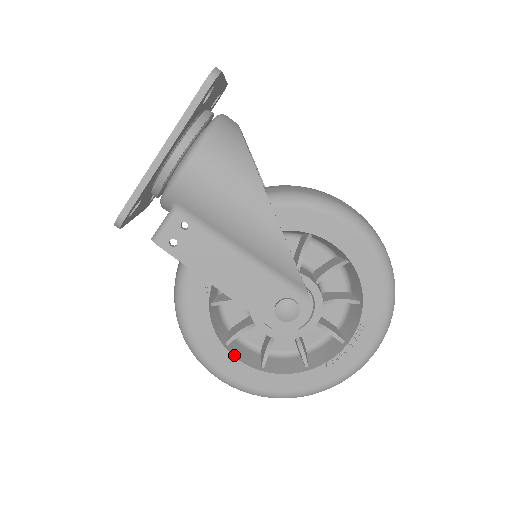
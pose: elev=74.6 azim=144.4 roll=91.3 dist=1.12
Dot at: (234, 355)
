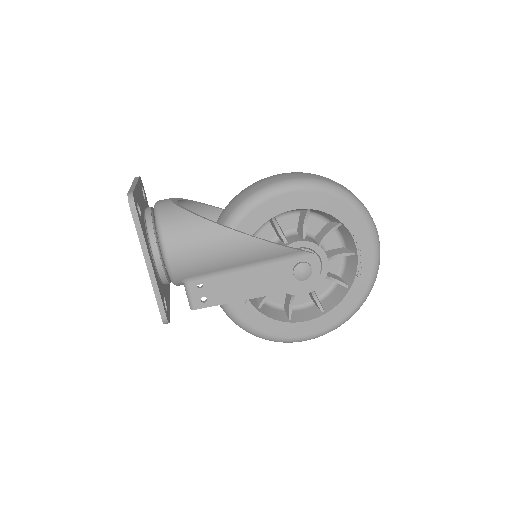
Dot at: (300, 321)
